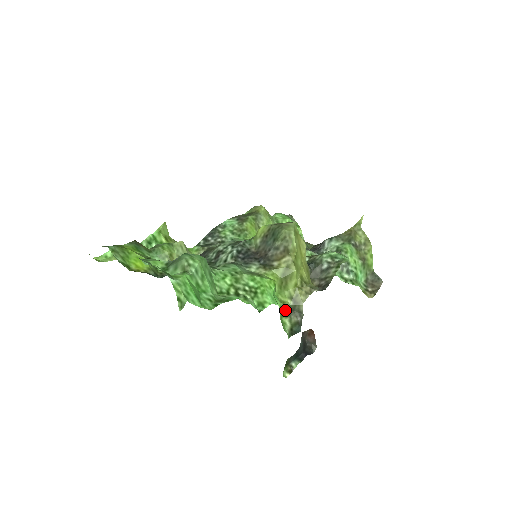
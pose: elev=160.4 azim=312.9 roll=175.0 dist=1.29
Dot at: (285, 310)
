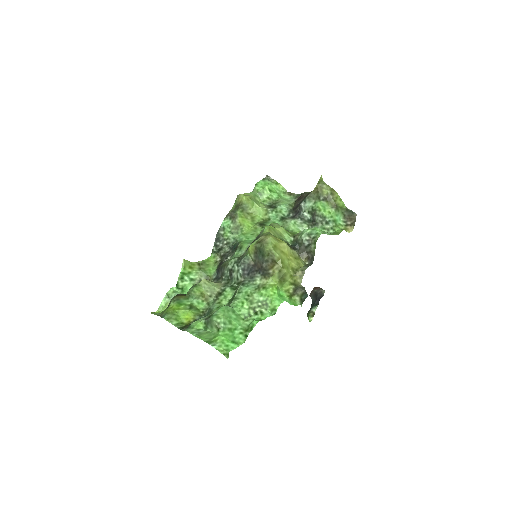
Dot at: (291, 293)
